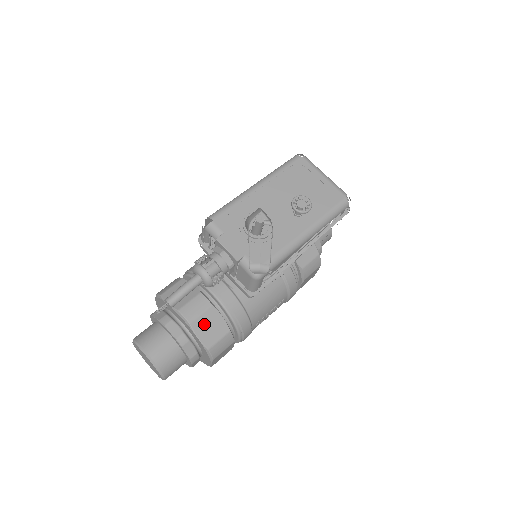
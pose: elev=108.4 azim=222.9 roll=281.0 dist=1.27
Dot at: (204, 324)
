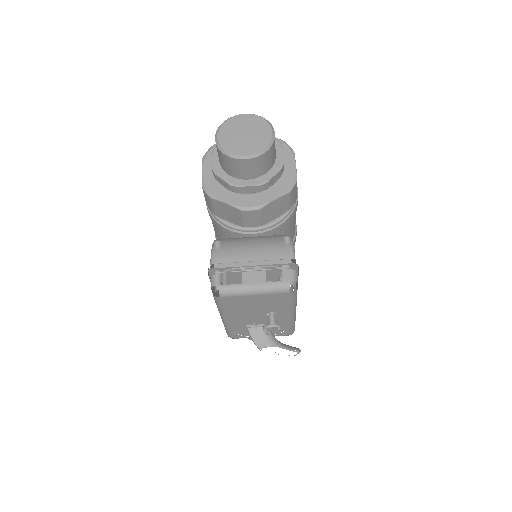
Dot at: occluded
